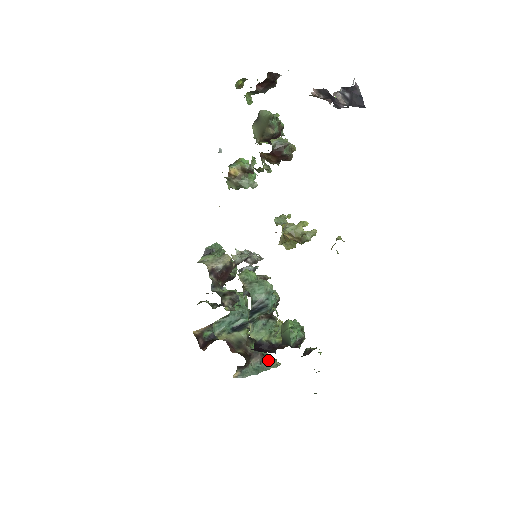
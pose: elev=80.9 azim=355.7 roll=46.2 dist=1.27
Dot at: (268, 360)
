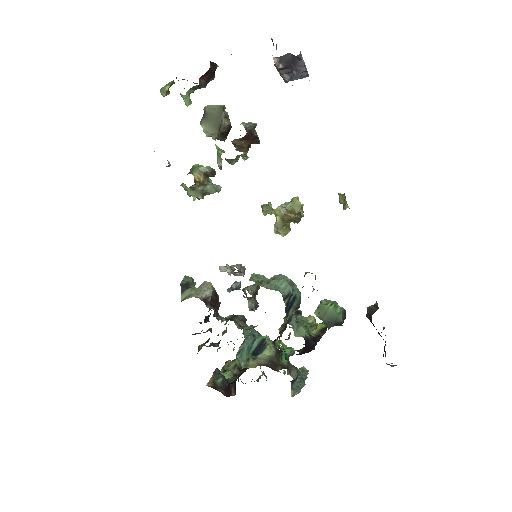
Dot at: (300, 369)
